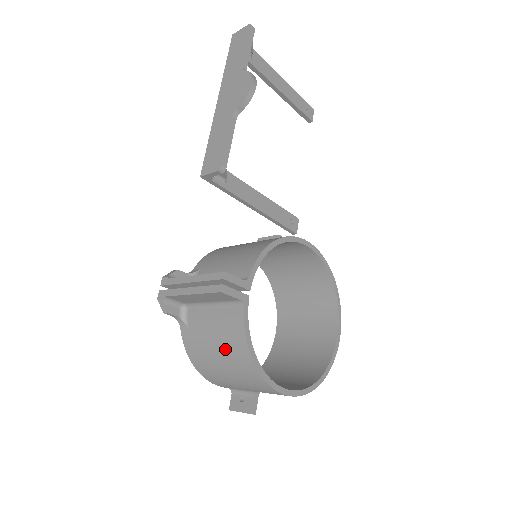
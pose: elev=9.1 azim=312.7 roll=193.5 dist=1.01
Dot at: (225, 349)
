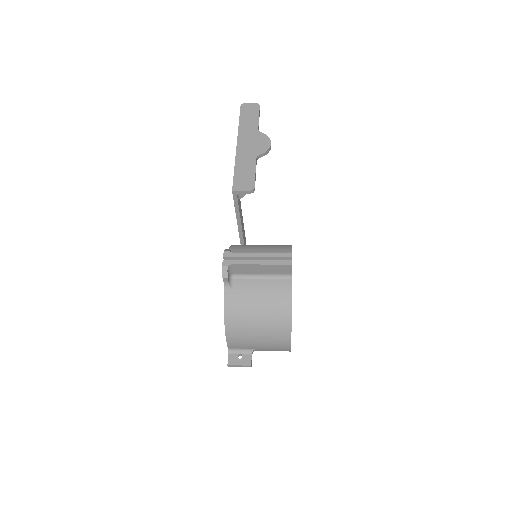
Dot at: (269, 308)
